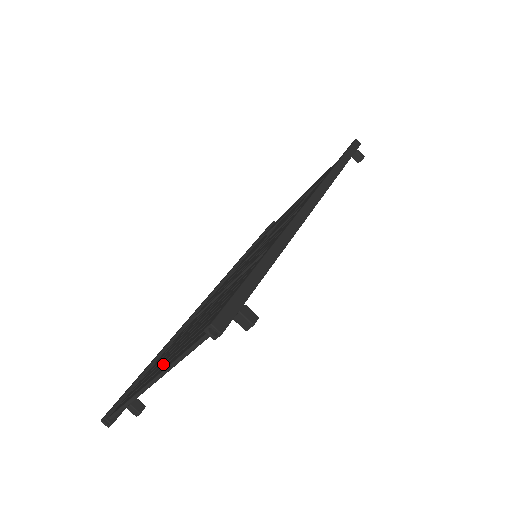
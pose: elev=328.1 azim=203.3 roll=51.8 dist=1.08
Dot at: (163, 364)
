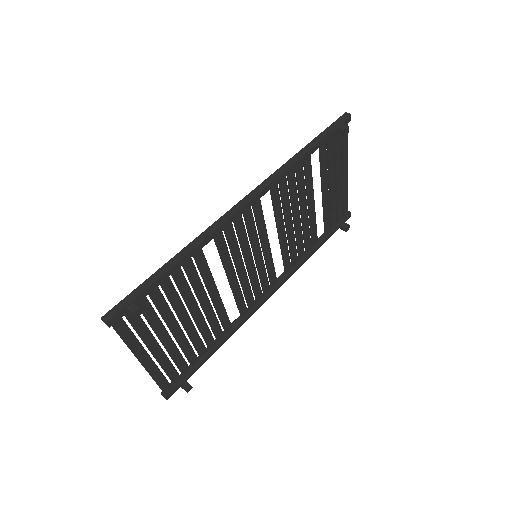
Dot at: (156, 351)
